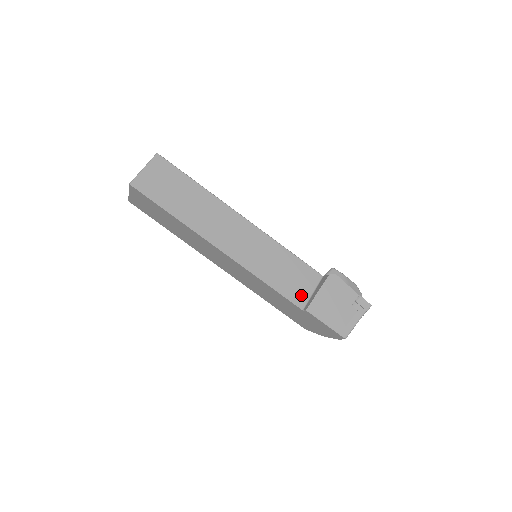
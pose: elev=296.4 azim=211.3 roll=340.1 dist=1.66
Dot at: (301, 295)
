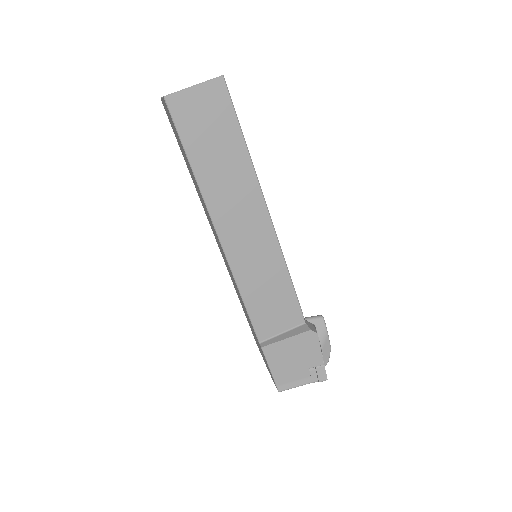
Dot at: (269, 328)
